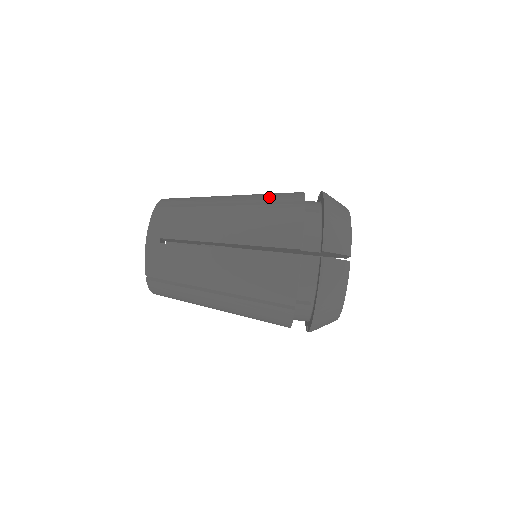
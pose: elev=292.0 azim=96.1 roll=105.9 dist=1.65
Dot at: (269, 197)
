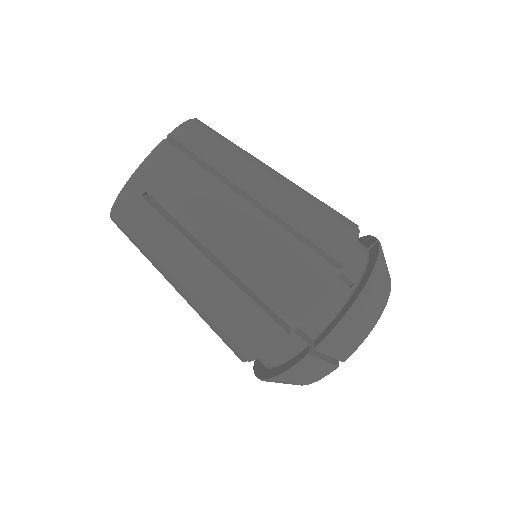
Dot at: (311, 225)
